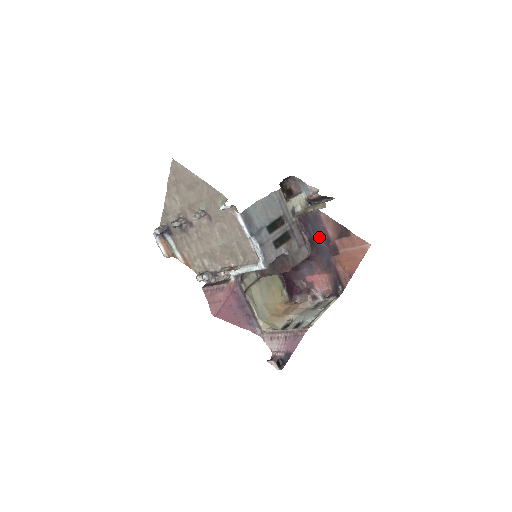
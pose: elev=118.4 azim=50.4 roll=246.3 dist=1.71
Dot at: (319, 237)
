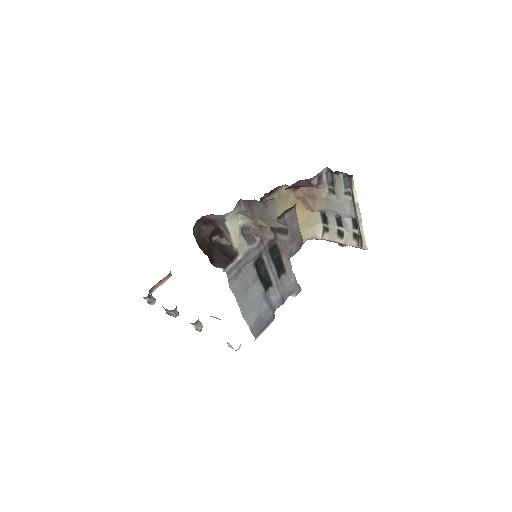
Dot at: occluded
